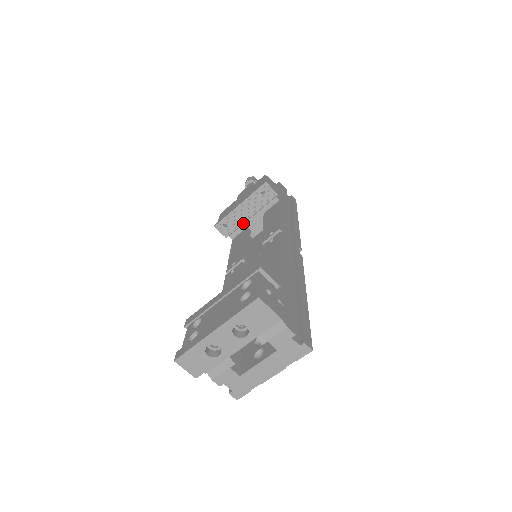
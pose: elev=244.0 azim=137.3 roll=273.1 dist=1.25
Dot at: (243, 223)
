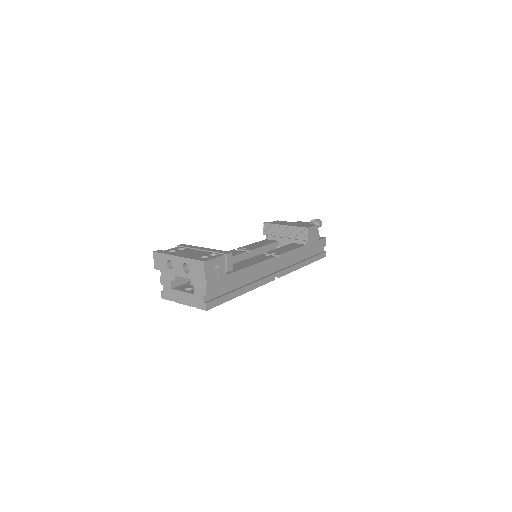
Dot at: (279, 237)
